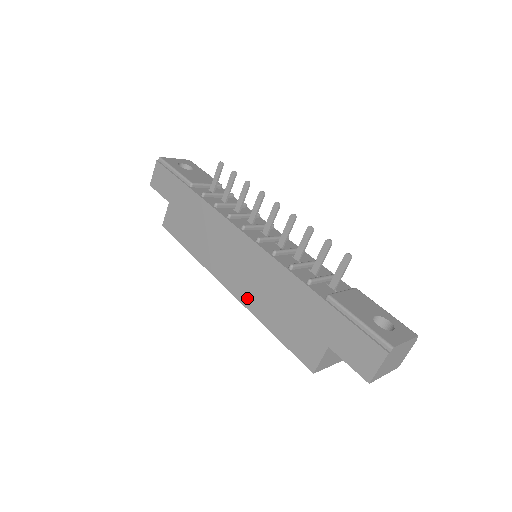
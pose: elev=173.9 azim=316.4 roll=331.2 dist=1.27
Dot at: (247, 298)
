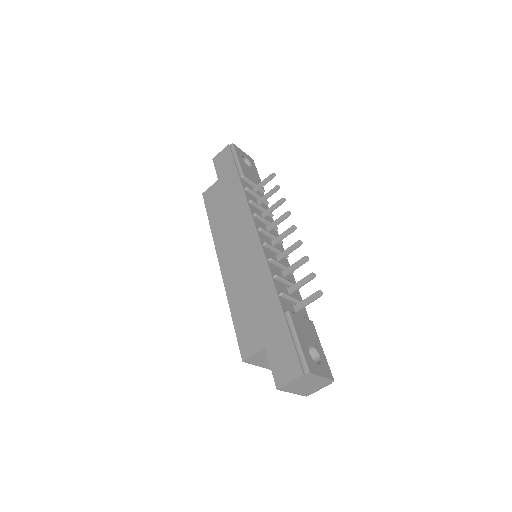
Dot at: (230, 281)
